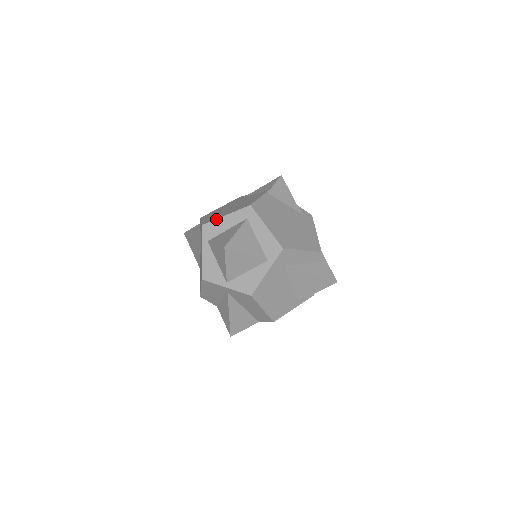
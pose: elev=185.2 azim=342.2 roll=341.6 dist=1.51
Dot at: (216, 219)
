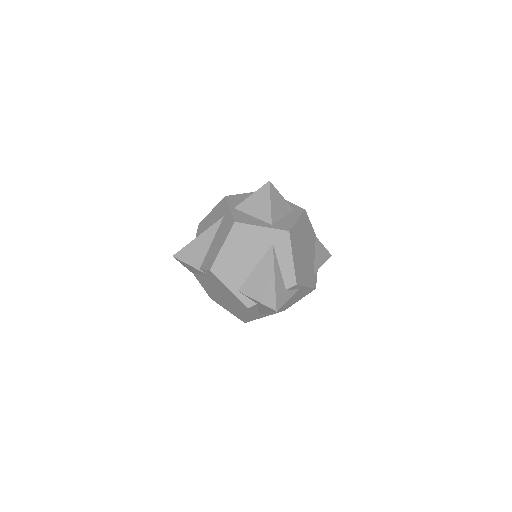
Dot at: occluded
